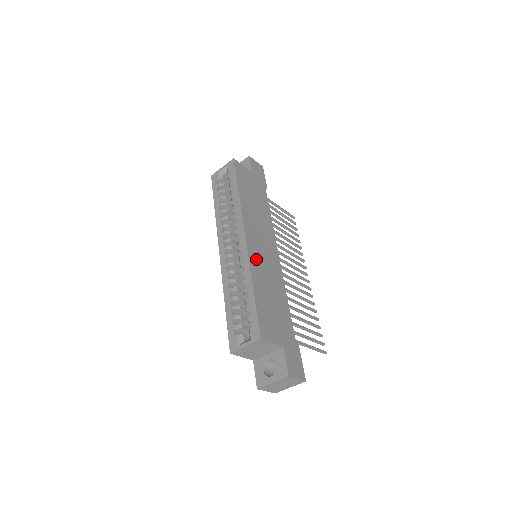
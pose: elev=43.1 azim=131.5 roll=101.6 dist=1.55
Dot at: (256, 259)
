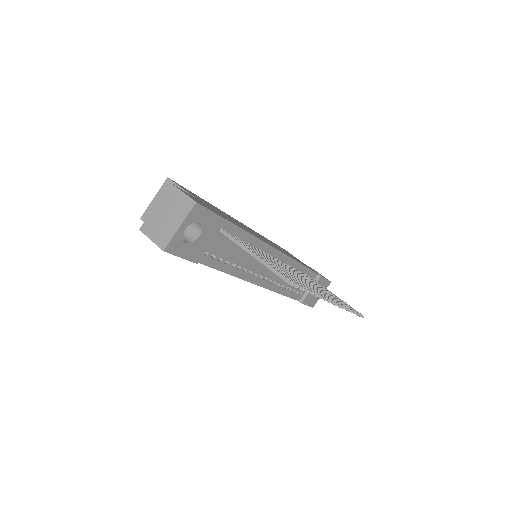
Dot at: (237, 221)
